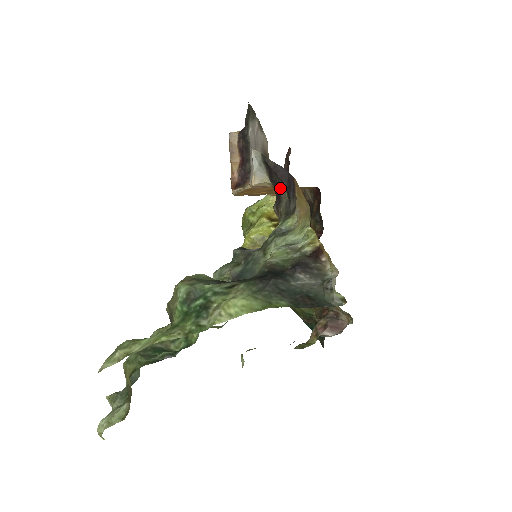
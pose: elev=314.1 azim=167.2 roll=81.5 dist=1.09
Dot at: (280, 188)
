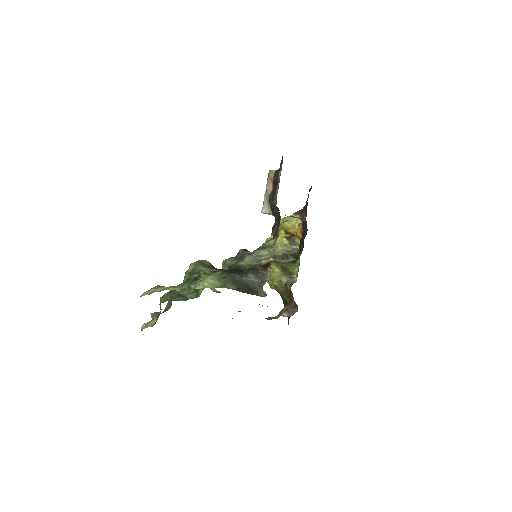
Dot at: (276, 218)
